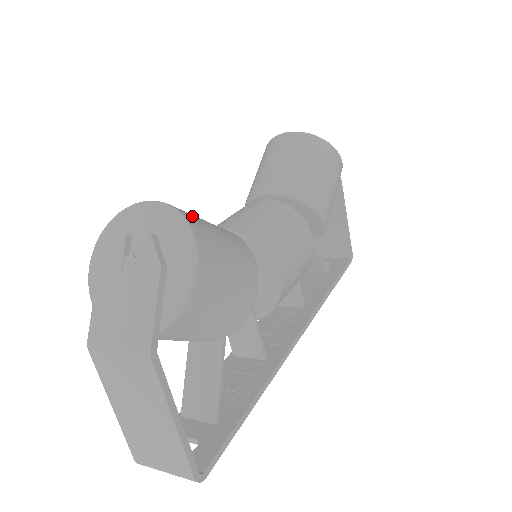
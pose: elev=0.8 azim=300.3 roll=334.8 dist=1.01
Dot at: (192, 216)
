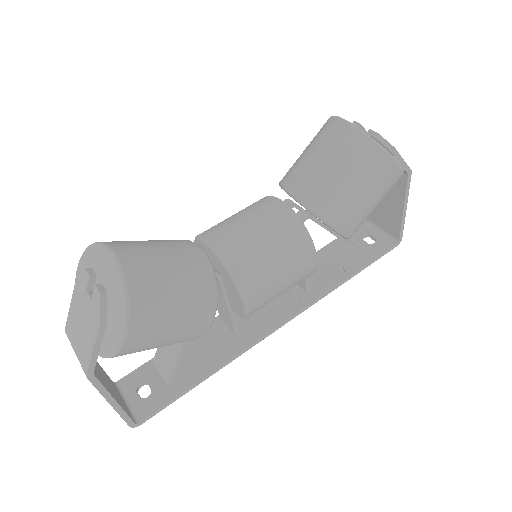
Dot at: (145, 277)
